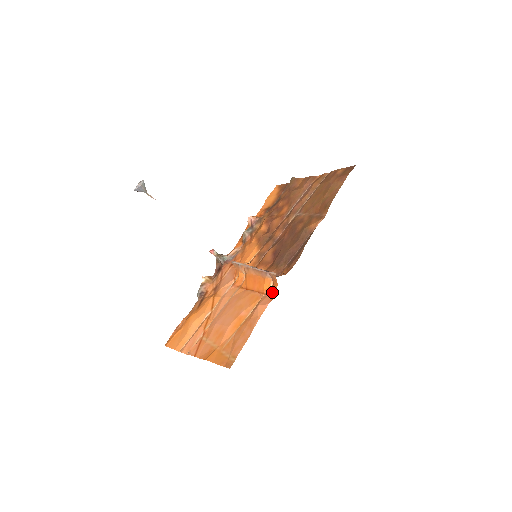
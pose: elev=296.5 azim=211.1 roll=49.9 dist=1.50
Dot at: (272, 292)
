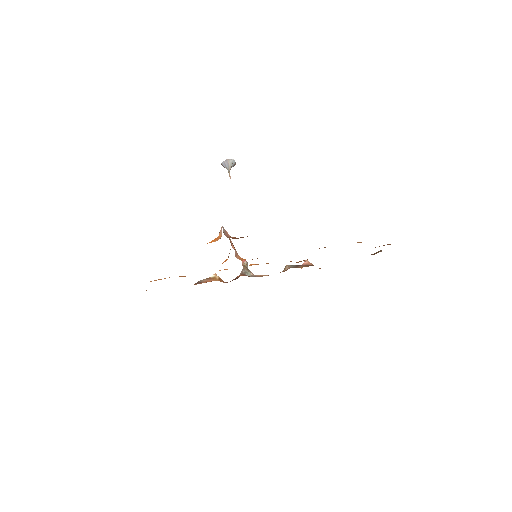
Dot at: occluded
